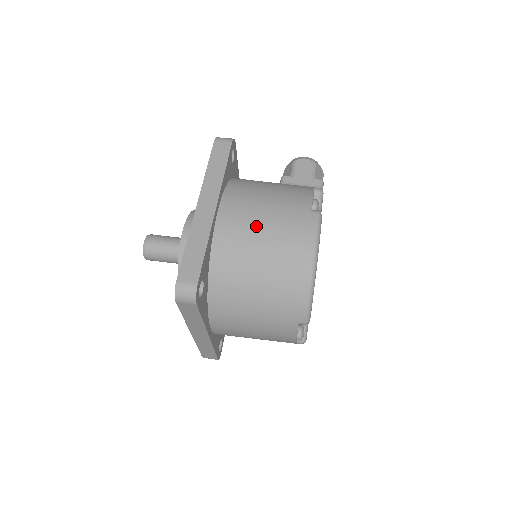
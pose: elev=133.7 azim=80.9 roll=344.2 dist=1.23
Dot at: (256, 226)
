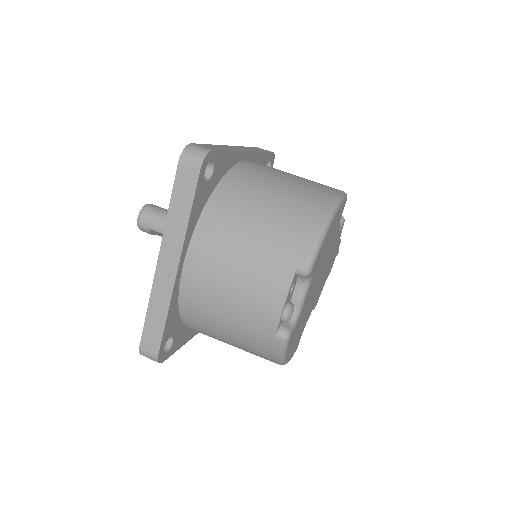
Dot at: (281, 173)
